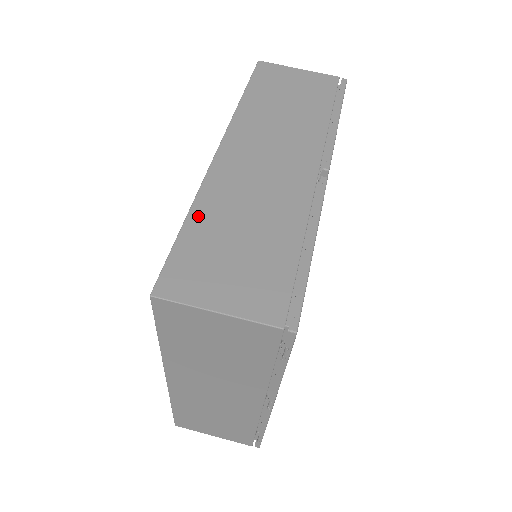
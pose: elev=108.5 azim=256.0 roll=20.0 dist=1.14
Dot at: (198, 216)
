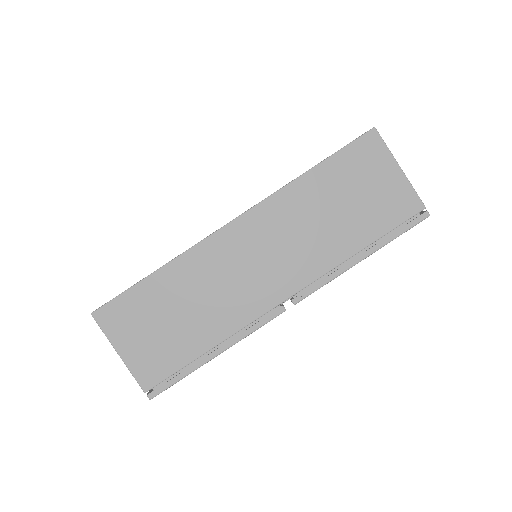
Dot at: (164, 276)
